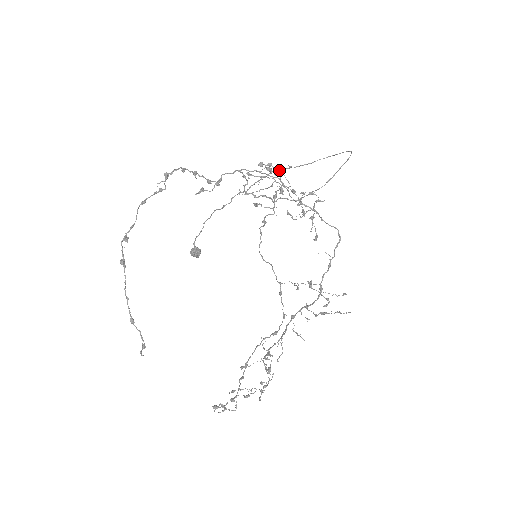
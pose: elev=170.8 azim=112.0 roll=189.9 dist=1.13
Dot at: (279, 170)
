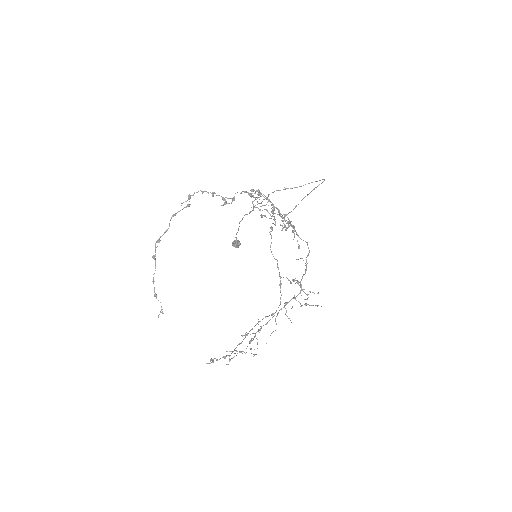
Dot at: (264, 195)
